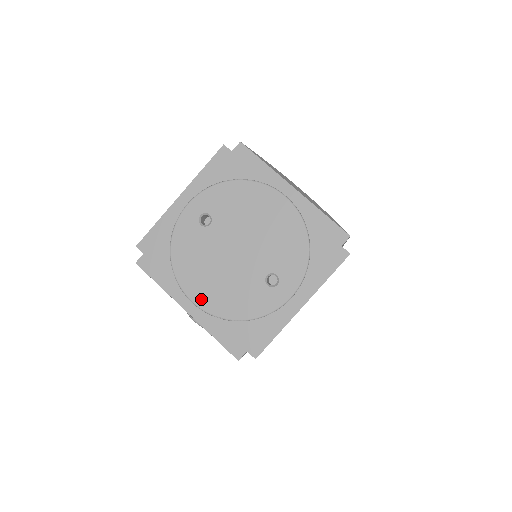
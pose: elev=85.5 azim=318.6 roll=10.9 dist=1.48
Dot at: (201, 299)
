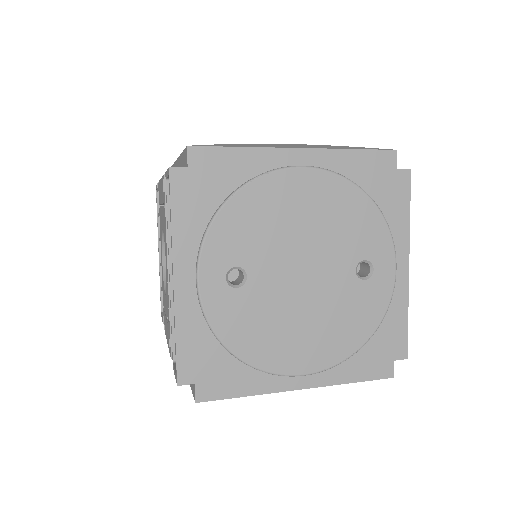
Dot at: (310, 363)
